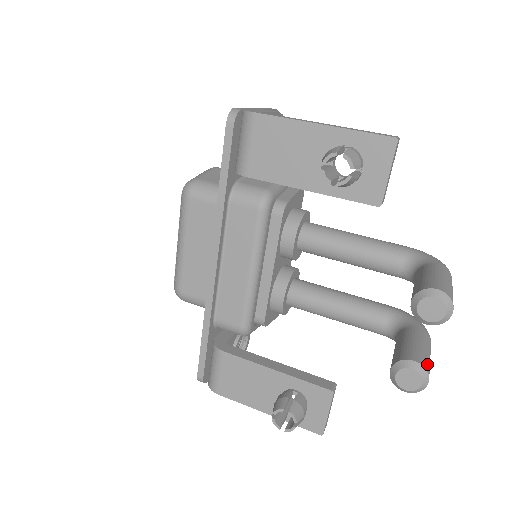
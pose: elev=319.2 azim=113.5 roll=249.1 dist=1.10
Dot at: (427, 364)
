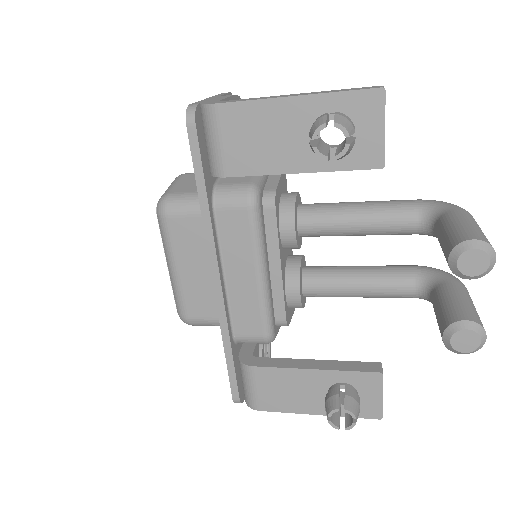
Dot at: (478, 319)
